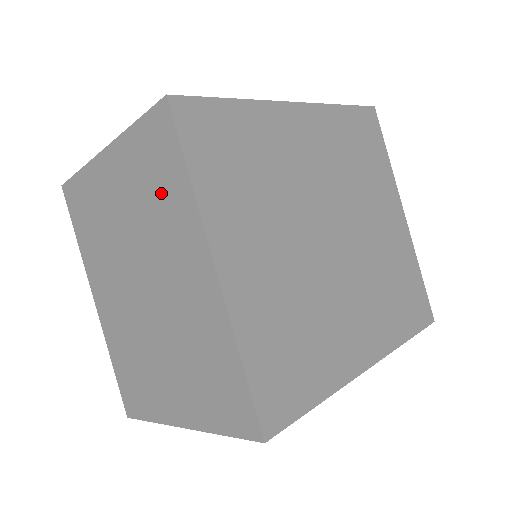
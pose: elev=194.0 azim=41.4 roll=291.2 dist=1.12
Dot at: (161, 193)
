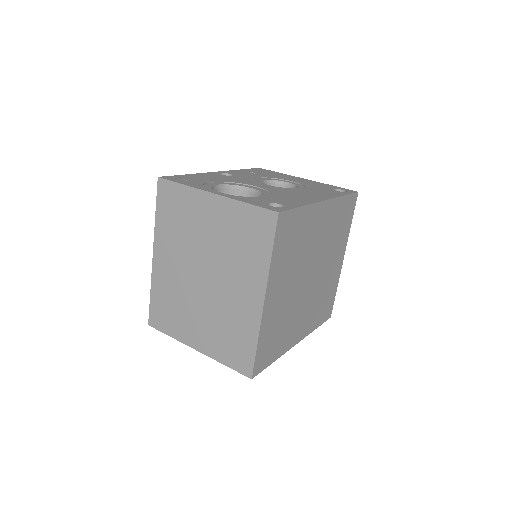
Dot at: (247, 248)
